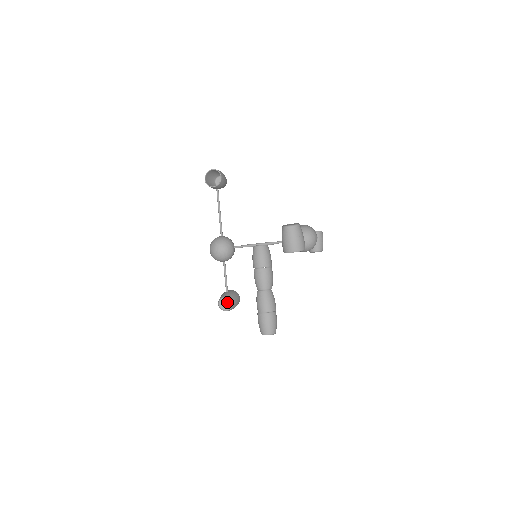
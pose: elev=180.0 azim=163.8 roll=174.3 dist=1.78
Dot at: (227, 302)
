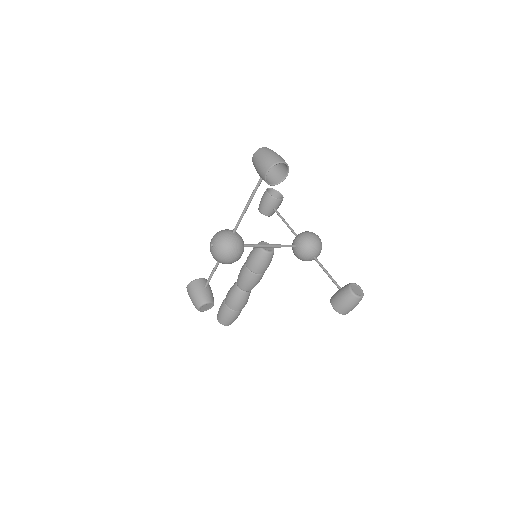
Dot at: (210, 305)
